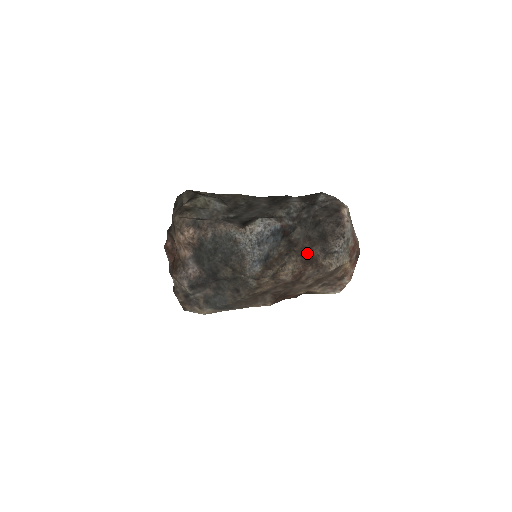
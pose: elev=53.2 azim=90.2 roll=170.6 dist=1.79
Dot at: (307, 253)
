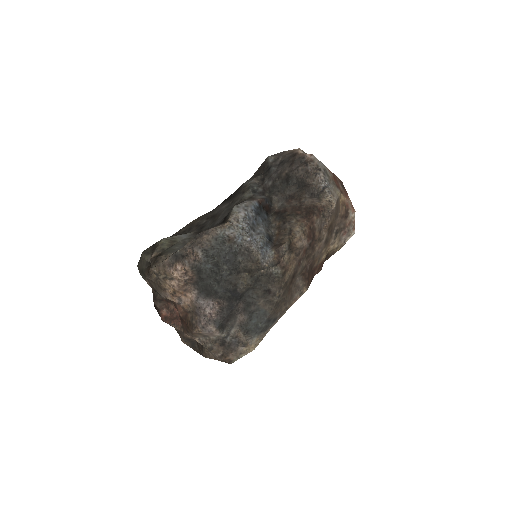
Dot at: (301, 208)
